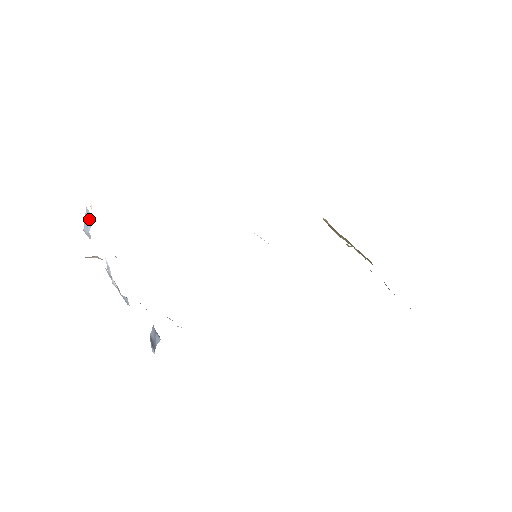
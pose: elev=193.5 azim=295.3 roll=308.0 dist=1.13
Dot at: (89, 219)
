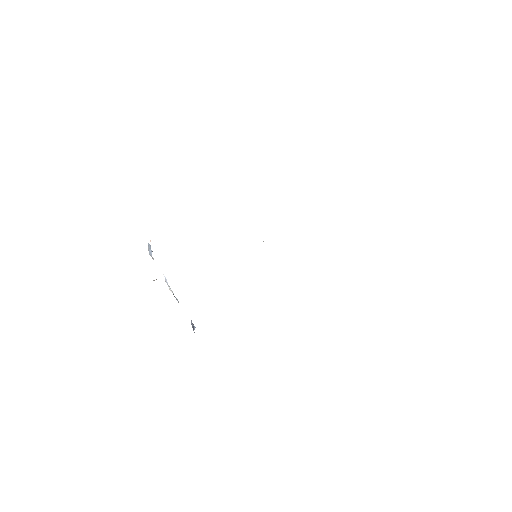
Dot at: (150, 248)
